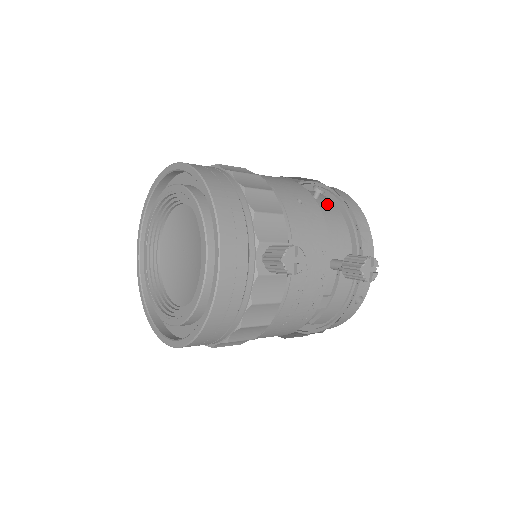
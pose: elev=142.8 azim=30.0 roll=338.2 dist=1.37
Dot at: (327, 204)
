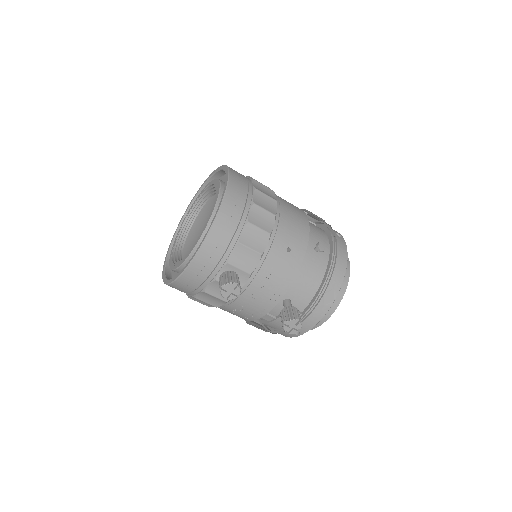
Dot at: (320, 260)
